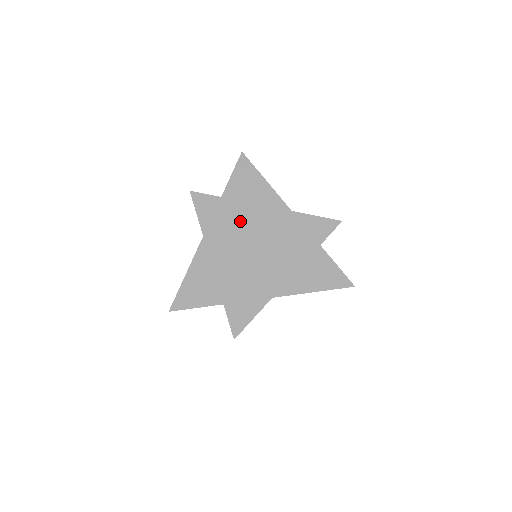
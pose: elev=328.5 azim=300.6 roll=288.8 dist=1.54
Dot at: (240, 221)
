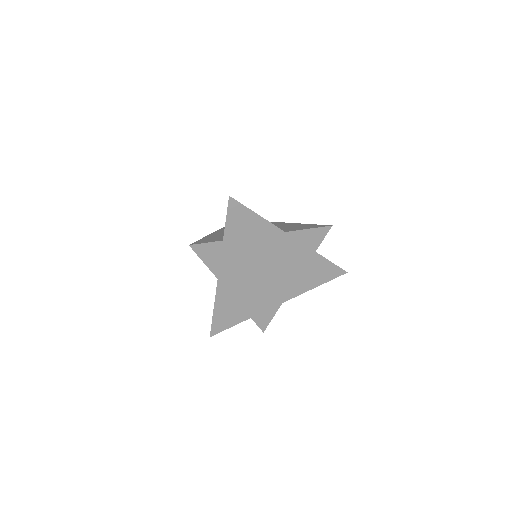
Dot at: (246, 258)
